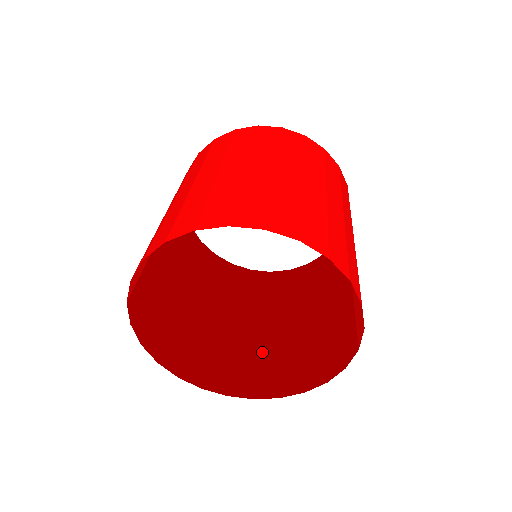
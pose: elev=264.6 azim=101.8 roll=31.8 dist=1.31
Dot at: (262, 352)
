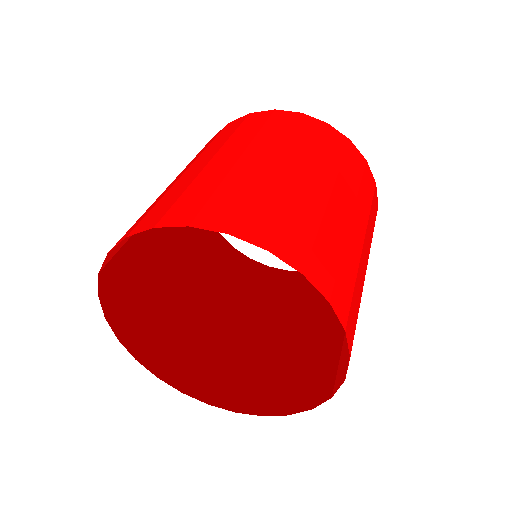
Dot at: (209, 344)
